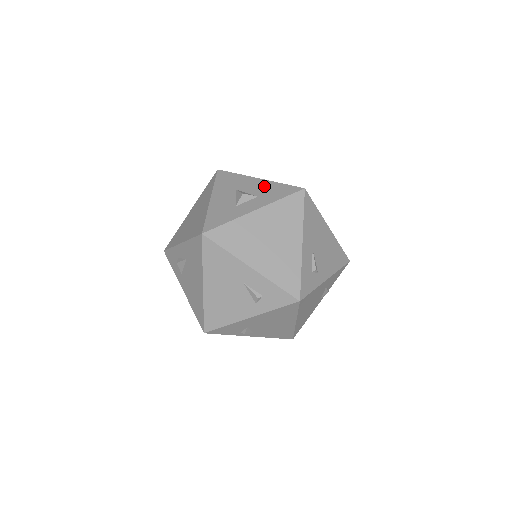
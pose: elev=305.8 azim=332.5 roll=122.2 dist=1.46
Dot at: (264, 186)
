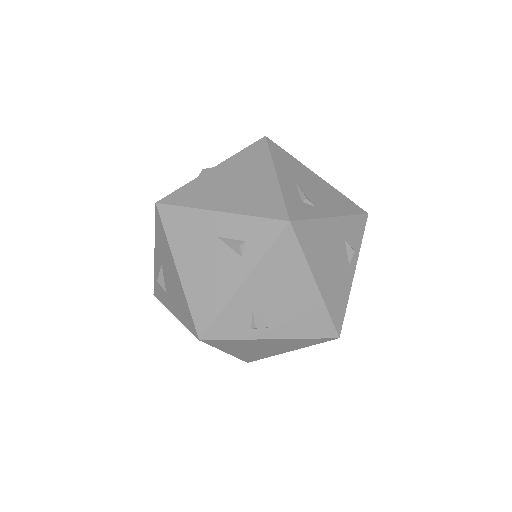
Dot at: occluded
